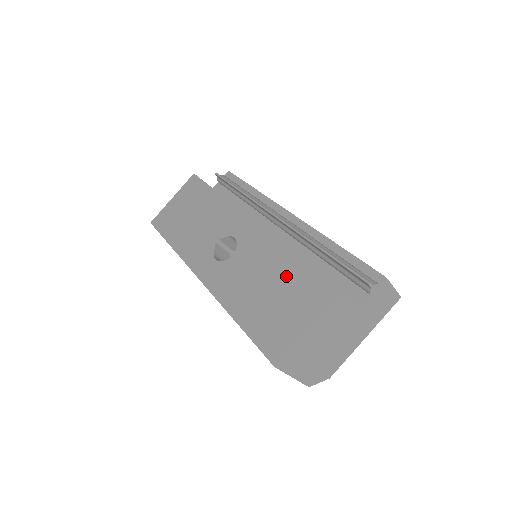
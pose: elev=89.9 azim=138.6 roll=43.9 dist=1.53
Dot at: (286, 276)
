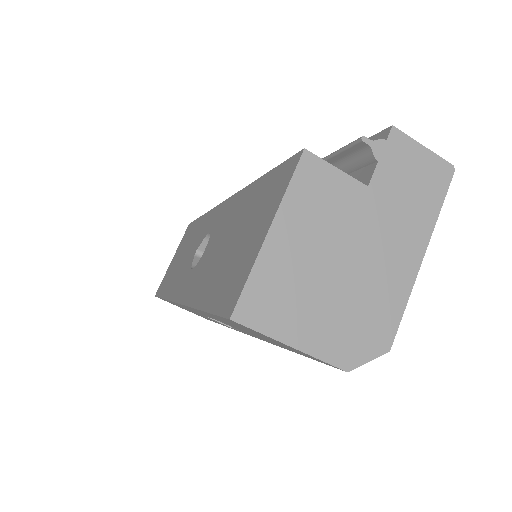
Dot at: (247, 209)
